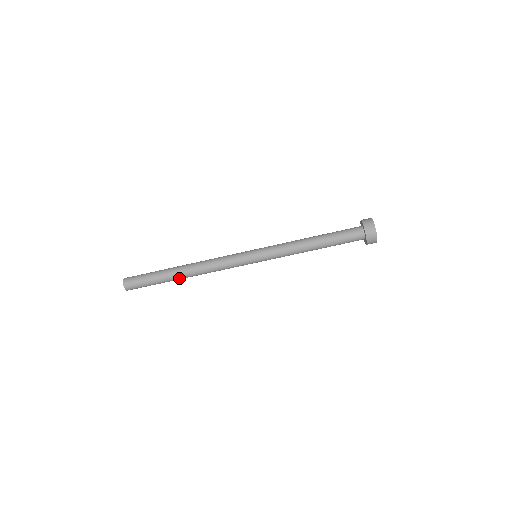
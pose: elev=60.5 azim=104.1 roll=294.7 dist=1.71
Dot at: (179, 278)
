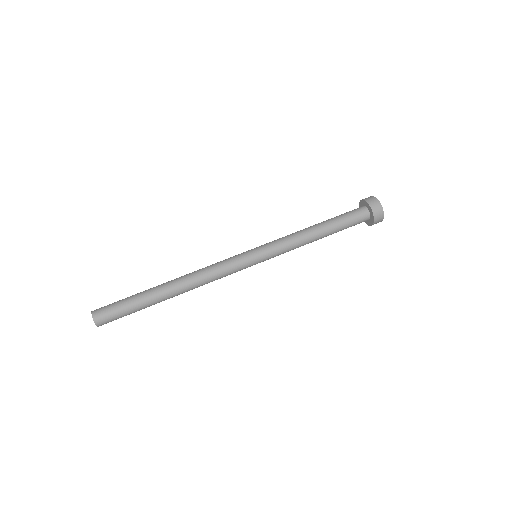
Dot at: (166, 295)
